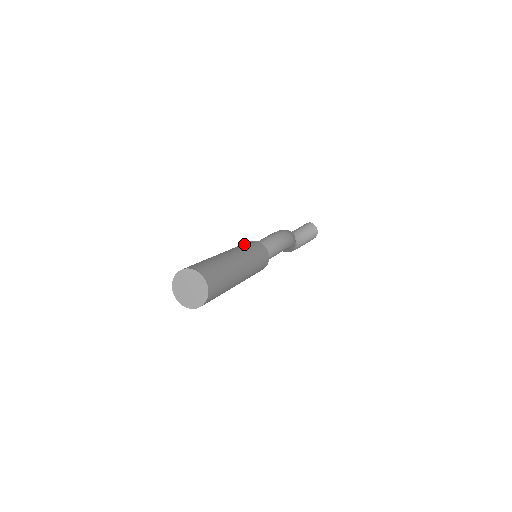
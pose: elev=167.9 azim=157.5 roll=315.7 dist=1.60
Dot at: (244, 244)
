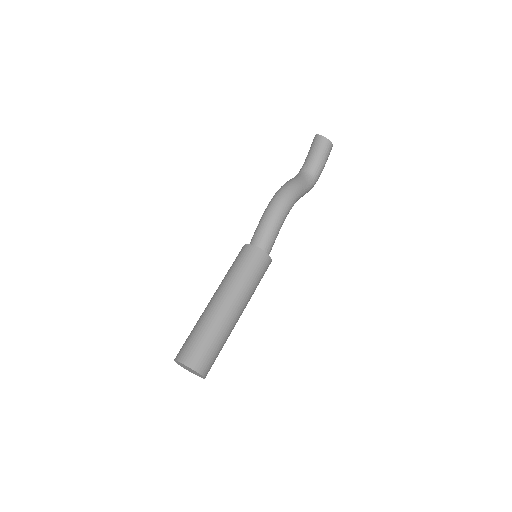
Dot at: (233, 262)
